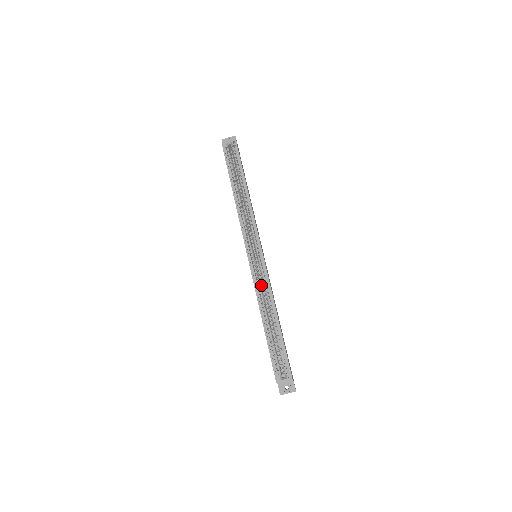
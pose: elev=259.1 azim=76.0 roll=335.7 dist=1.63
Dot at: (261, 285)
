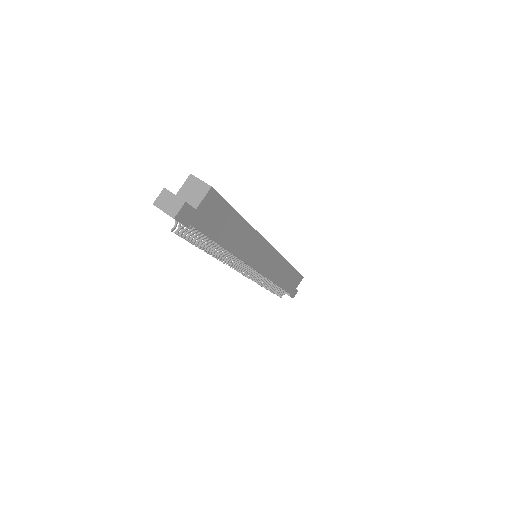
Dot at: occluded
